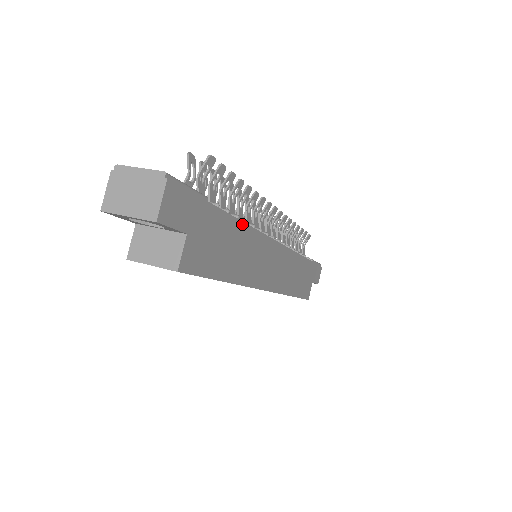
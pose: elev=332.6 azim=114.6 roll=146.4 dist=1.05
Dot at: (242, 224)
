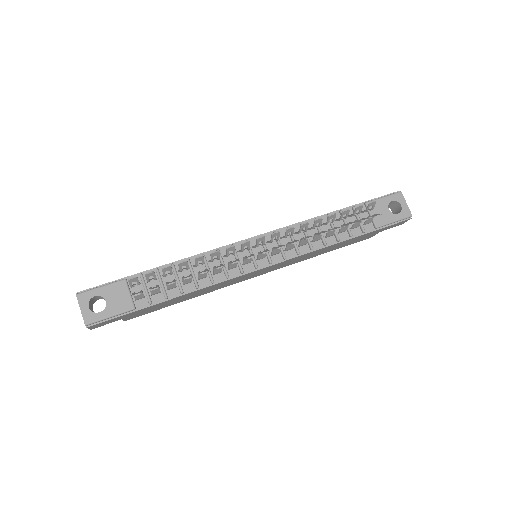
Dot at: (188, 294)
